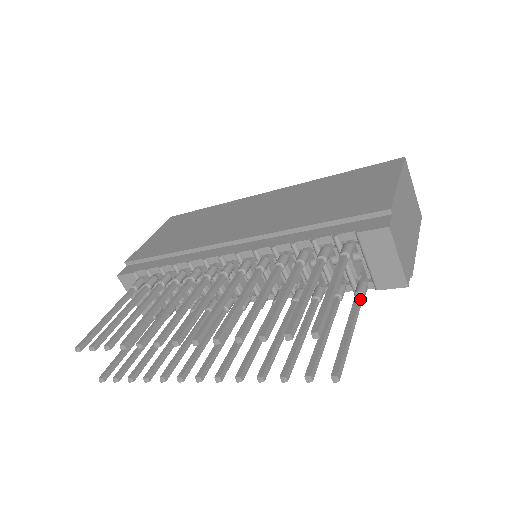
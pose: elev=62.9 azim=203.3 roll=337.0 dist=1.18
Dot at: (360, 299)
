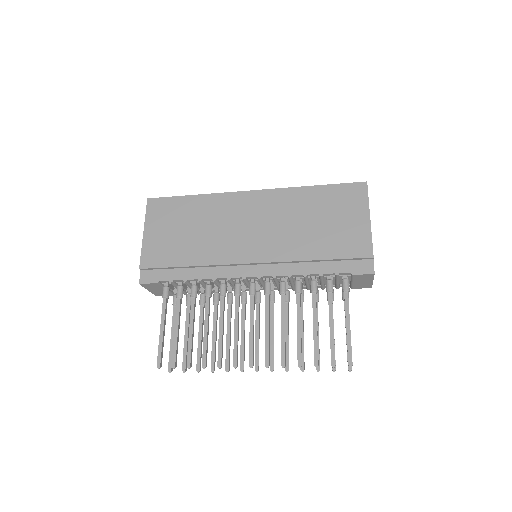
Dot at: occluded
